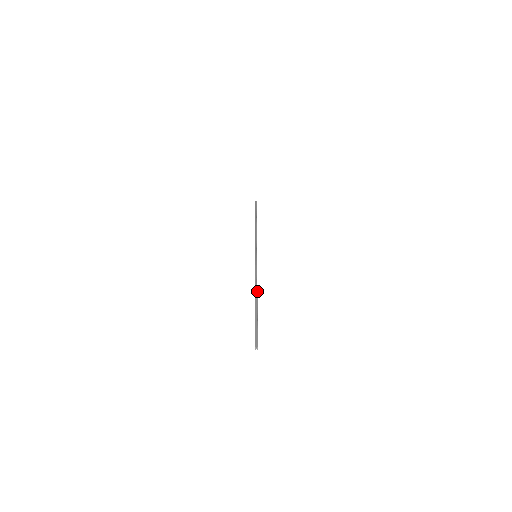
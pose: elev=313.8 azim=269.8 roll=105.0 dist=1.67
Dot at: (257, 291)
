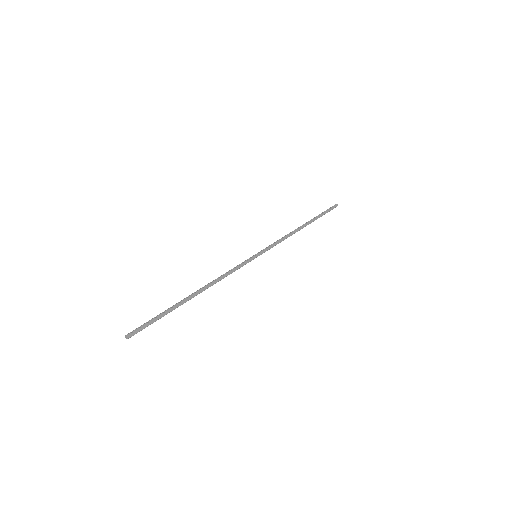
Dot at: (204, 287)
